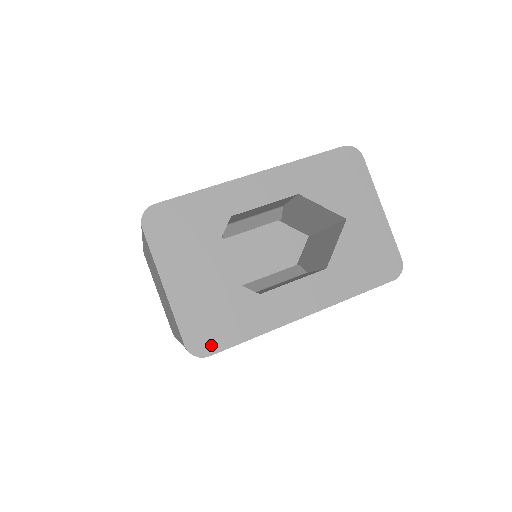
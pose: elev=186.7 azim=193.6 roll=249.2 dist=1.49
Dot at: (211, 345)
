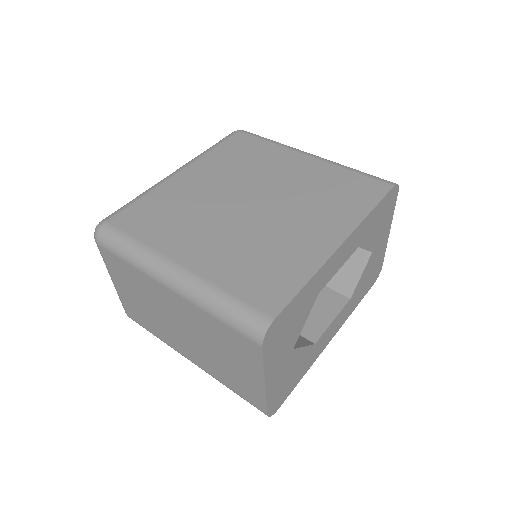
Dot at: (281, 401)
